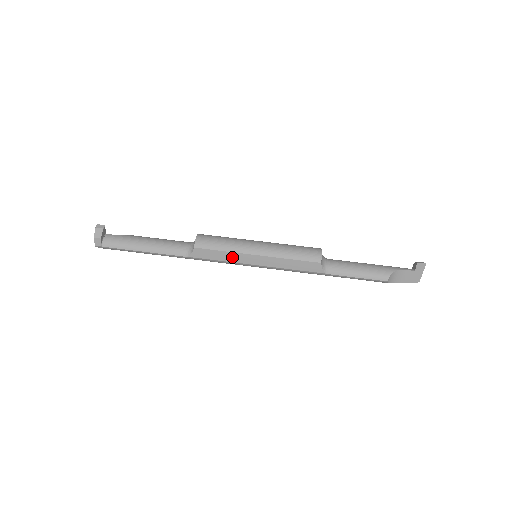
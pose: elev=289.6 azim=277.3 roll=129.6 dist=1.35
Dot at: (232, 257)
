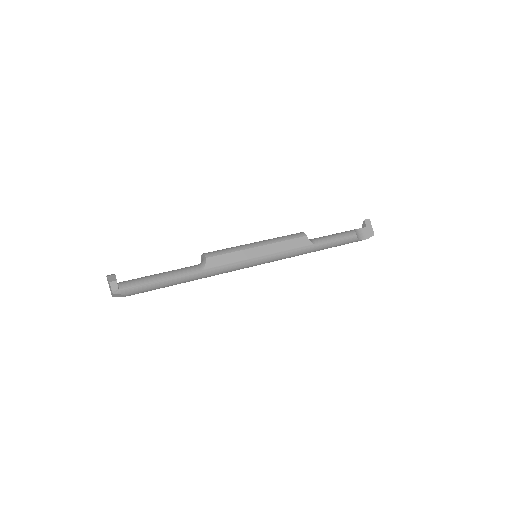
Dot at: (240, 256)
